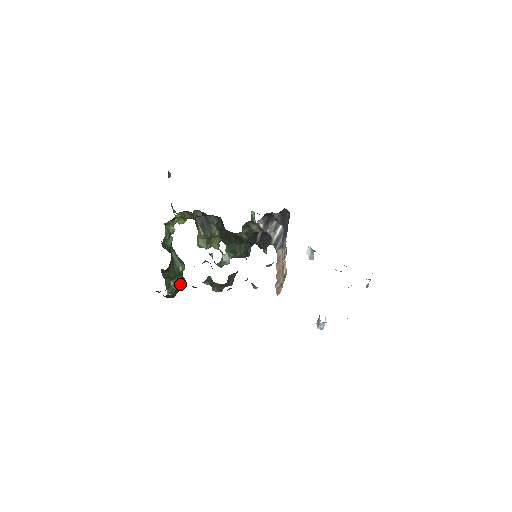
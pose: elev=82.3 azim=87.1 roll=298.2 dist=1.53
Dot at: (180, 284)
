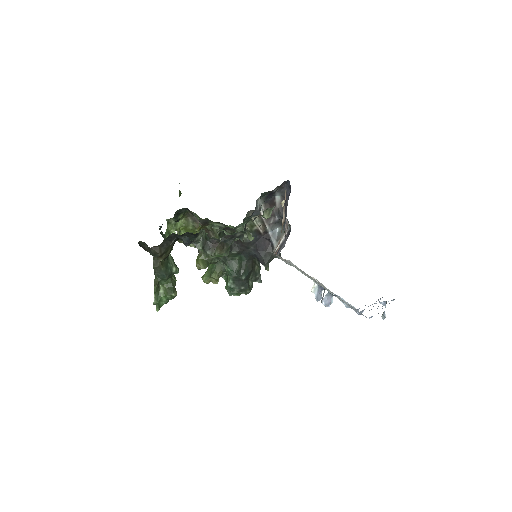
Dot at: (170, 291)
